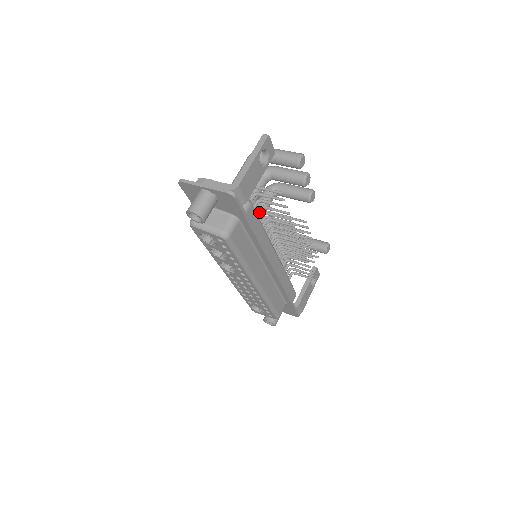
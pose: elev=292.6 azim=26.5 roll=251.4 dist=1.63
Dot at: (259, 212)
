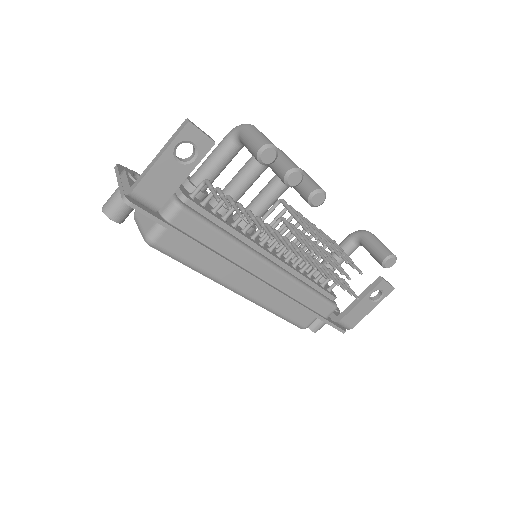
Dot at: (232, 210)
